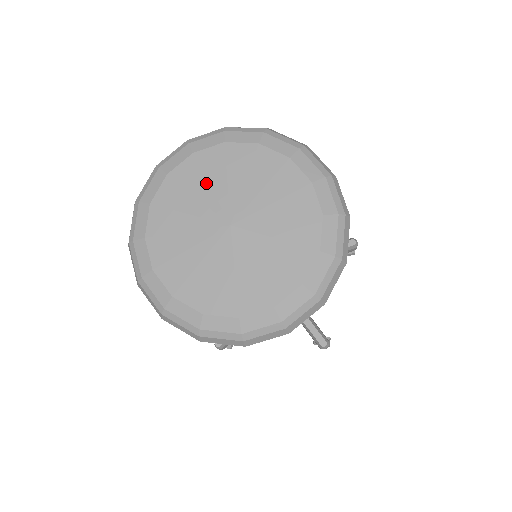
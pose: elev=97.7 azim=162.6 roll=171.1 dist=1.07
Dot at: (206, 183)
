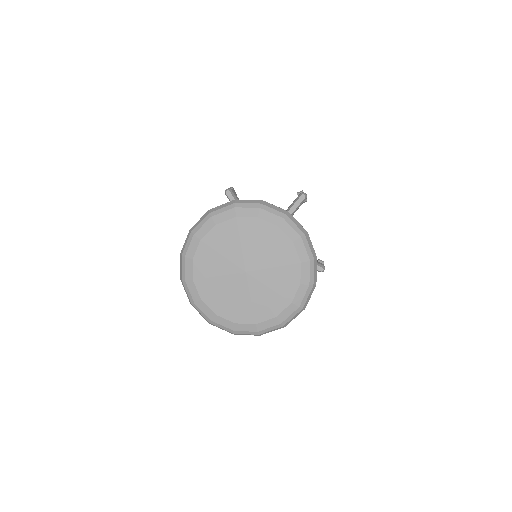
Dot at: (251, 240)
